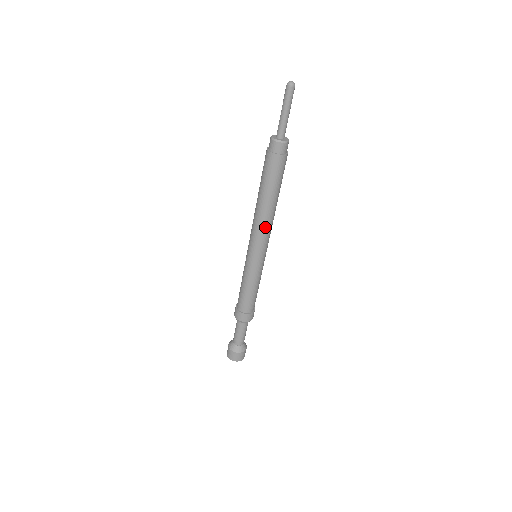
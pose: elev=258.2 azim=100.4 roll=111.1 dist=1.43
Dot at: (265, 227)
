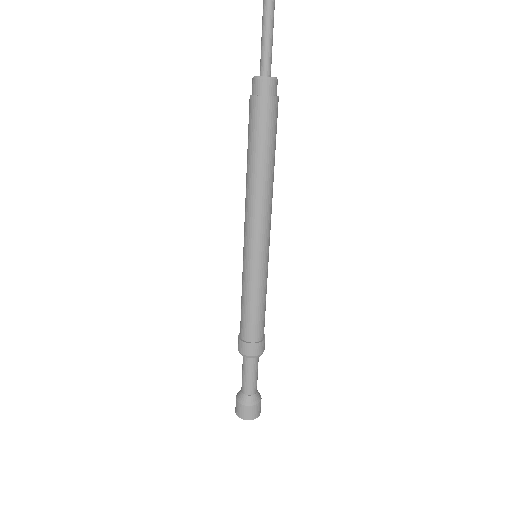
Dot at: (262, 207)
